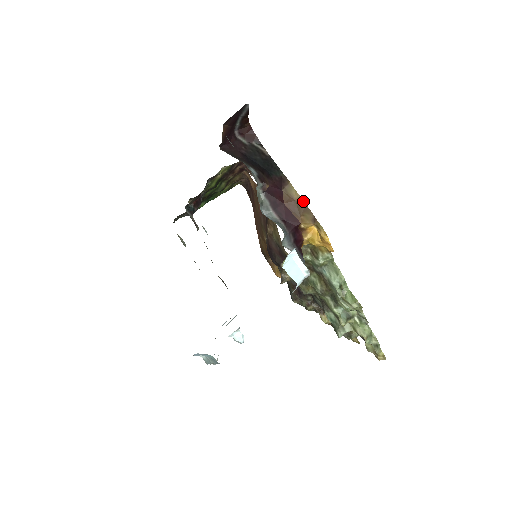
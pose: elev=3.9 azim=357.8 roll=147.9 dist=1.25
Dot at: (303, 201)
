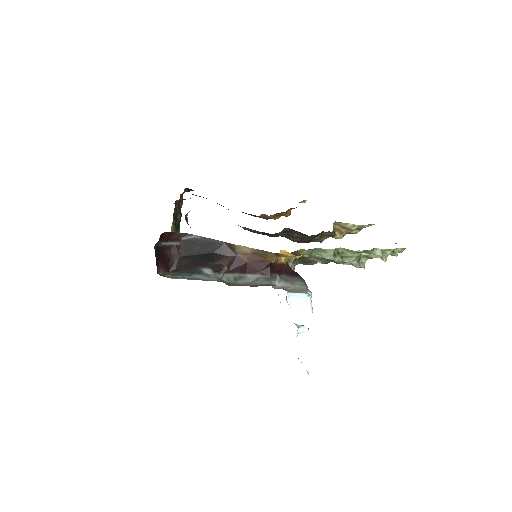
Dot at: (257, 250)
